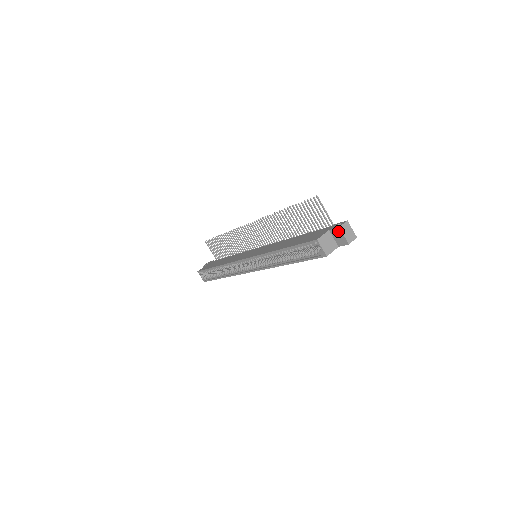
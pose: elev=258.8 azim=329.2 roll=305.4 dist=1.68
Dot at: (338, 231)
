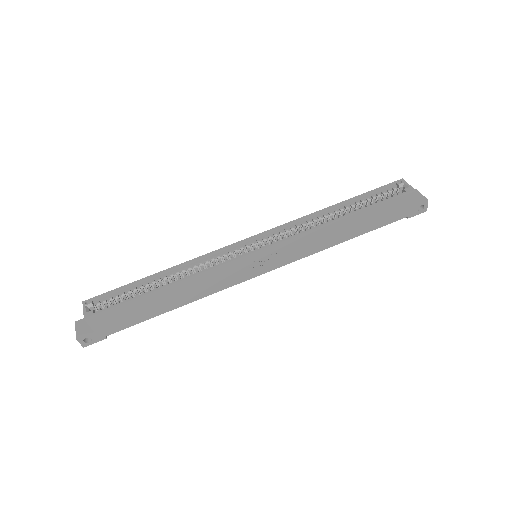
Dot at: occluded
